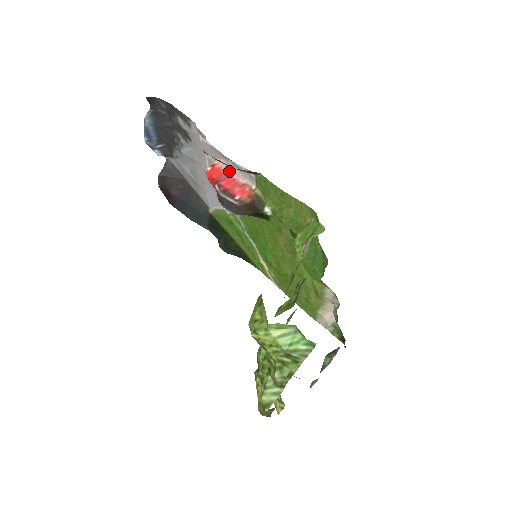
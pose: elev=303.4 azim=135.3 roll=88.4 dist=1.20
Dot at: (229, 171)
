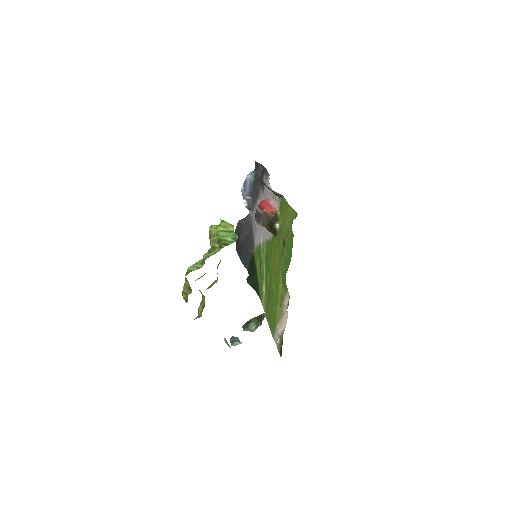
Dot at: (271, 202)
